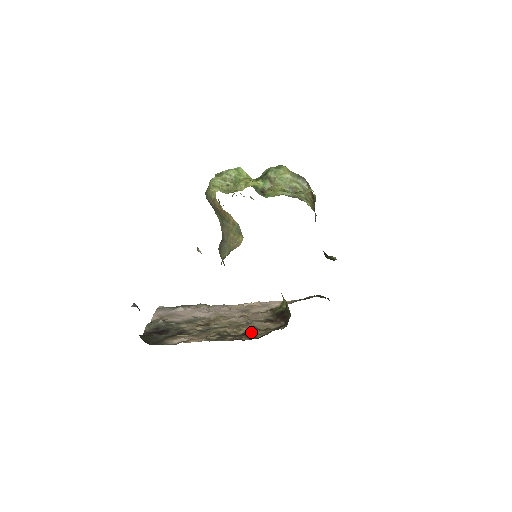
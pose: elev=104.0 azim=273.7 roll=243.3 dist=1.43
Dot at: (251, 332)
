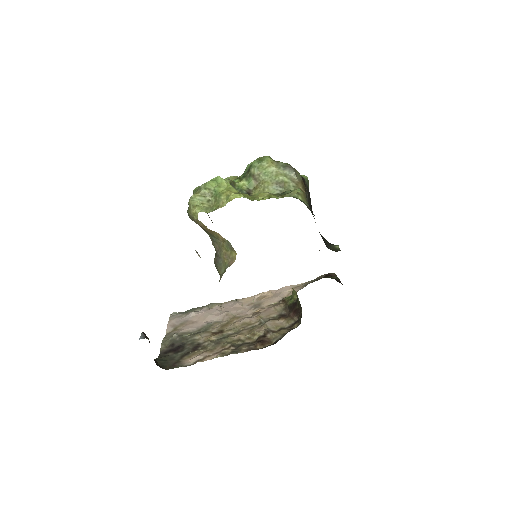
Dot at: (265, 336)
